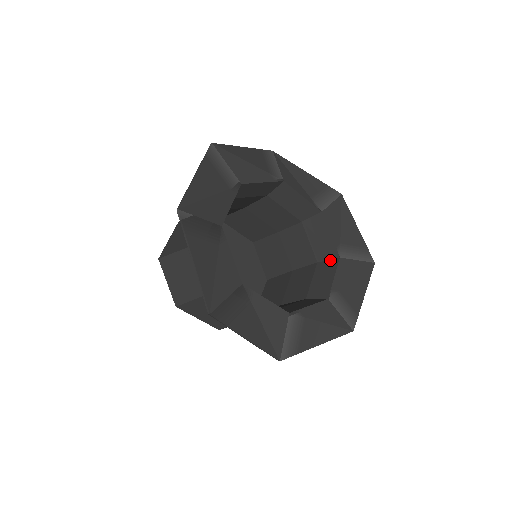
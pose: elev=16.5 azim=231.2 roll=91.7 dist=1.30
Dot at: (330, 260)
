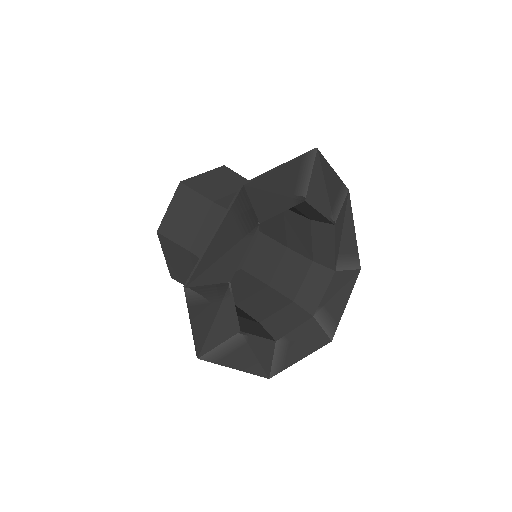
Dot at: (304, 310)
